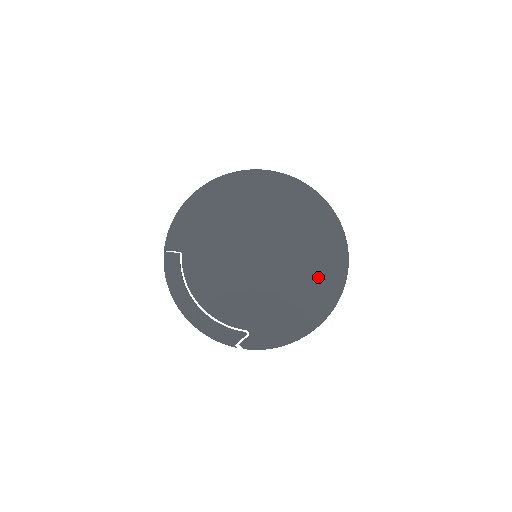
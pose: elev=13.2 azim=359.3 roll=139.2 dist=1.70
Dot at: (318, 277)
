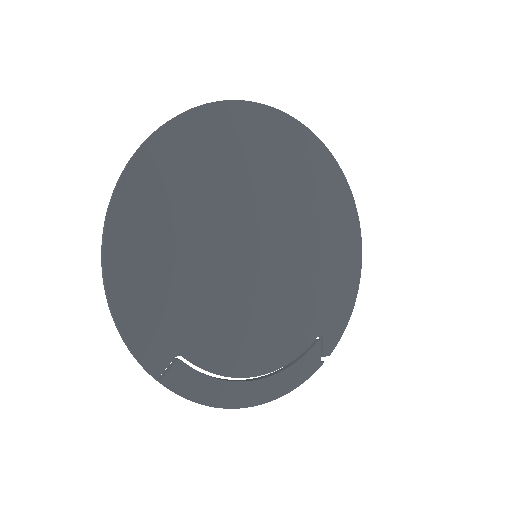
Dot at: (326, 209)
